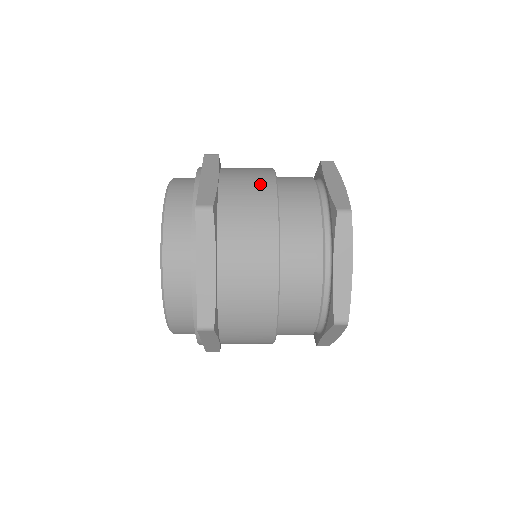
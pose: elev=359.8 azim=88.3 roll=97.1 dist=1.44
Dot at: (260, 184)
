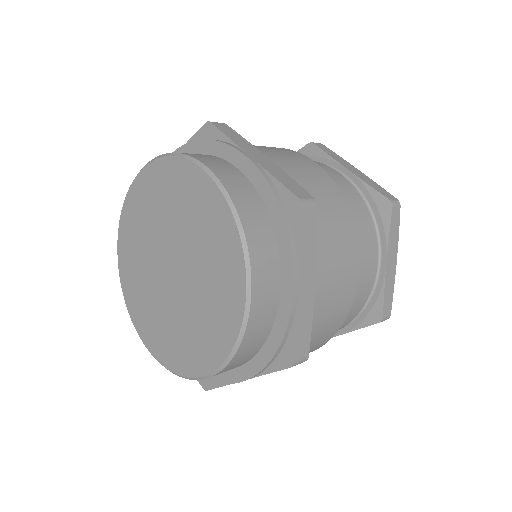
Dot at: (312, 169)
